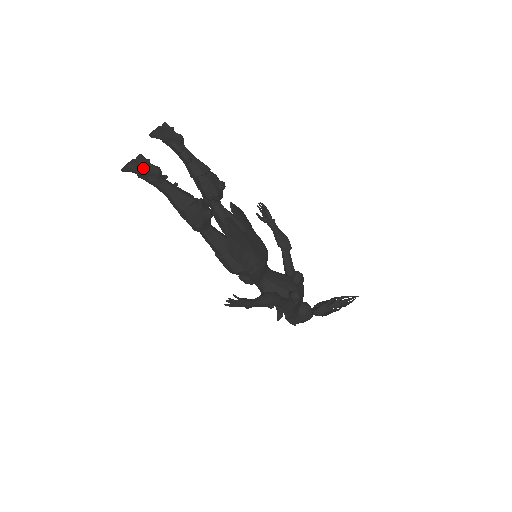
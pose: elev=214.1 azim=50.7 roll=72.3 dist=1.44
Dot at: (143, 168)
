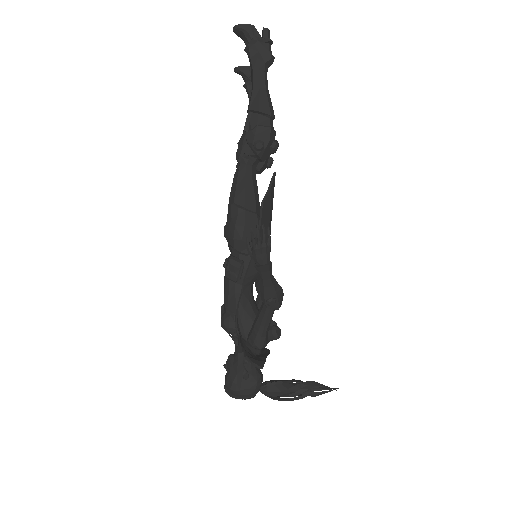
Dot at: (264, 39)
